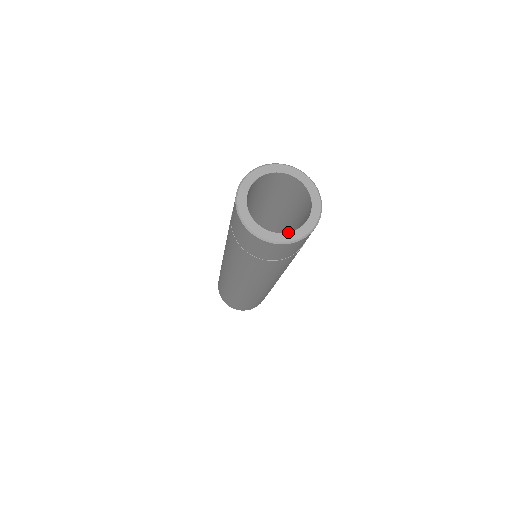
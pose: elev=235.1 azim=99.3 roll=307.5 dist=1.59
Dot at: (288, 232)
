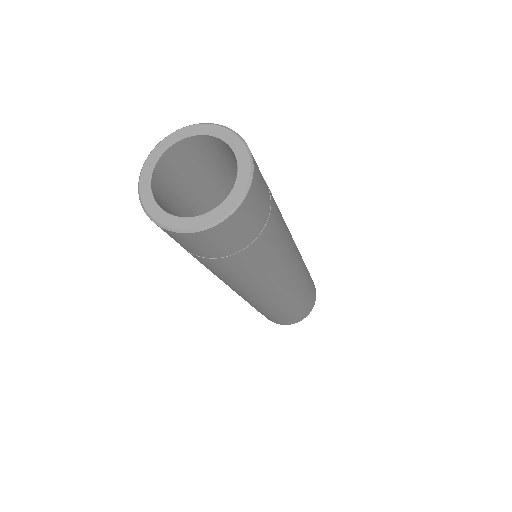
Dot at: (227, 196)
